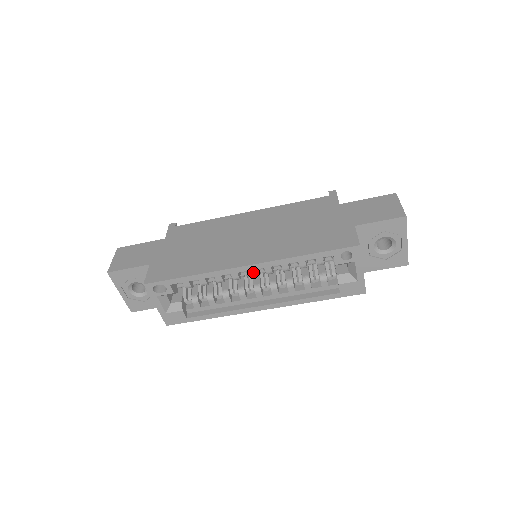
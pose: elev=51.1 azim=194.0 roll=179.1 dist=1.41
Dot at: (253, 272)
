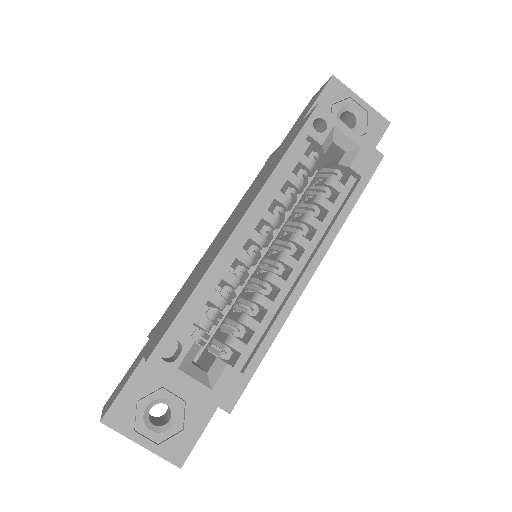
Dot at: (257, 234)
